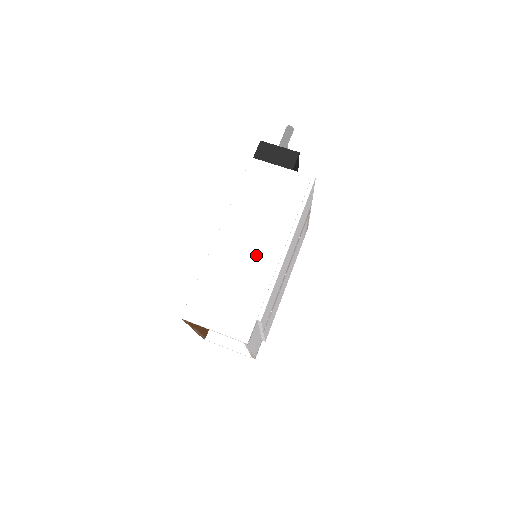
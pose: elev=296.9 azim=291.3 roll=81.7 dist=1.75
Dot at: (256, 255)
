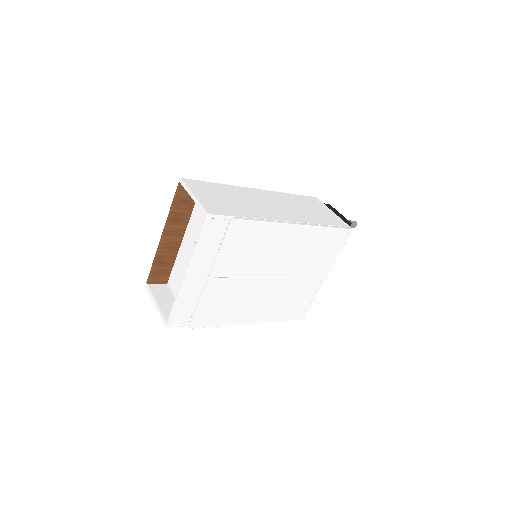
Dot at: (270, 209)
